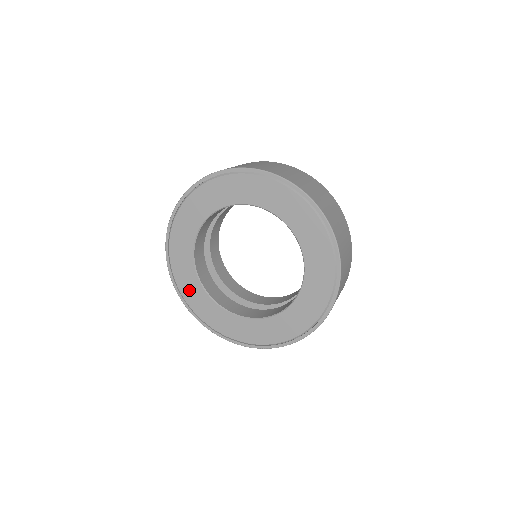
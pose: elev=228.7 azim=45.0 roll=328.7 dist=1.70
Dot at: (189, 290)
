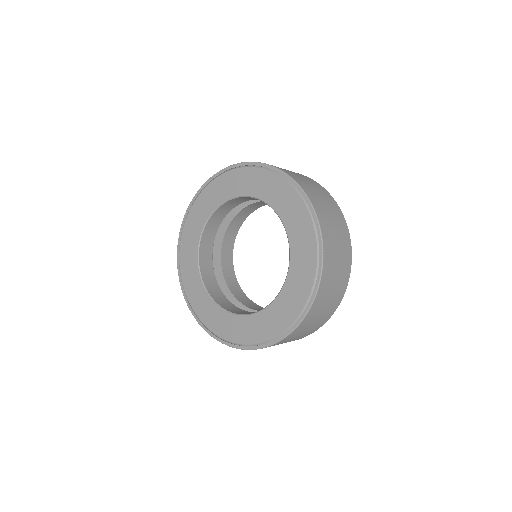
Dot at: (241, 333)
